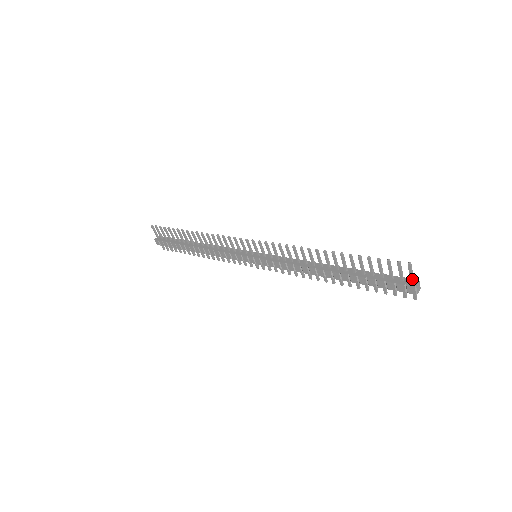
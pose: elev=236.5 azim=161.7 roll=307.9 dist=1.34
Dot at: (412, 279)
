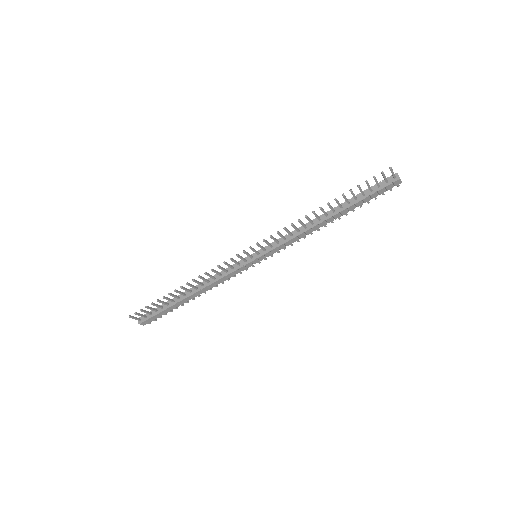
Dot at: (395, 176)
